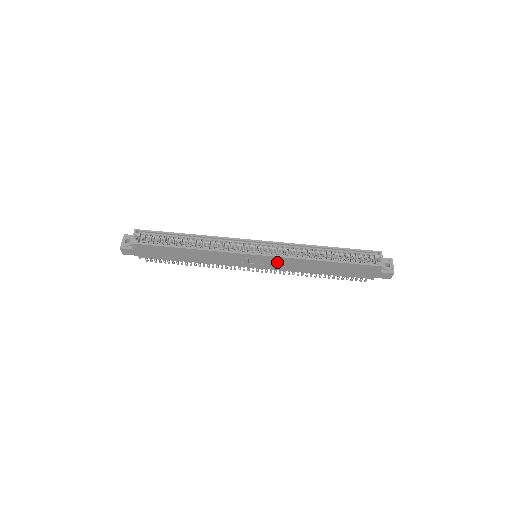
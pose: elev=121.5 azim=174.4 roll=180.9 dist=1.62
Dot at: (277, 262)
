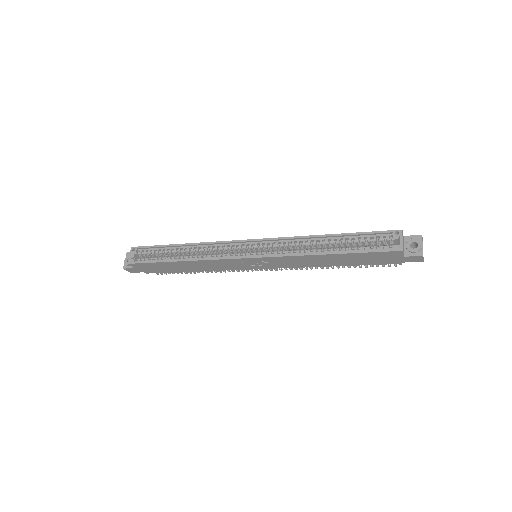
Dot at: (276, 261)
